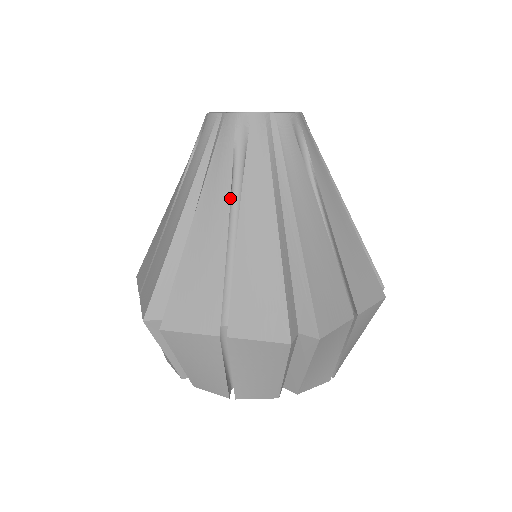
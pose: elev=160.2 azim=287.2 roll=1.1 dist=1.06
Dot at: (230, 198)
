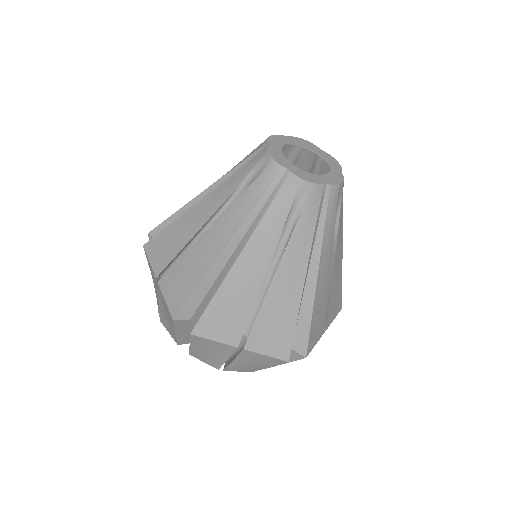
Dot at: (275, 249)
